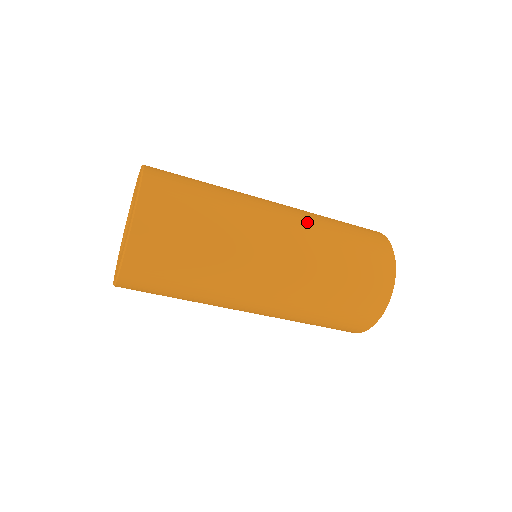
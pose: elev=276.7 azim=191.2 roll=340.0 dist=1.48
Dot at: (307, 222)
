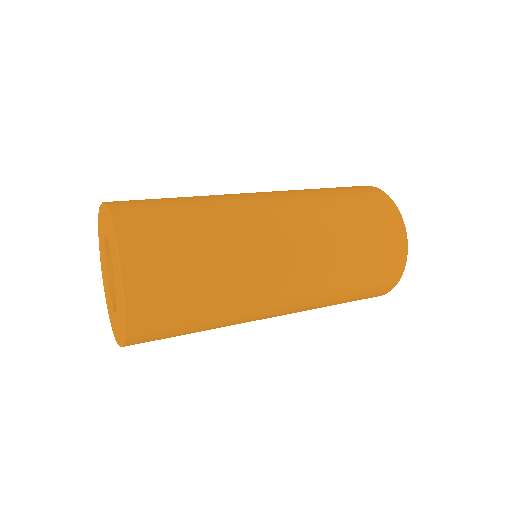
Dot at: (302, 205)
